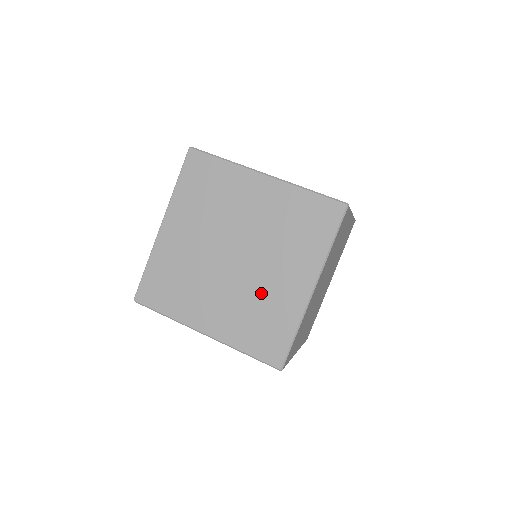
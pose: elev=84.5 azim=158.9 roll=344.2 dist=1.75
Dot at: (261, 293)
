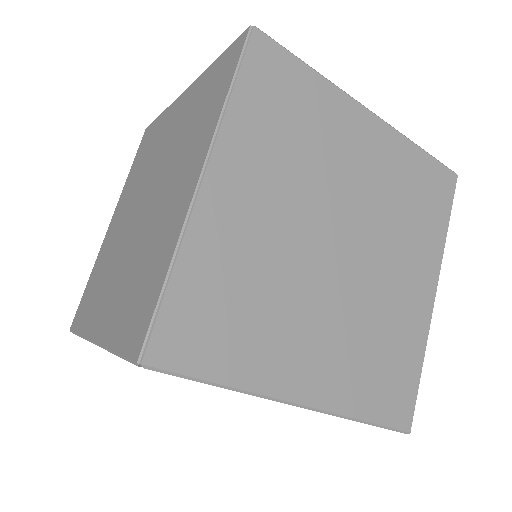
Dot at: (379, 310)
